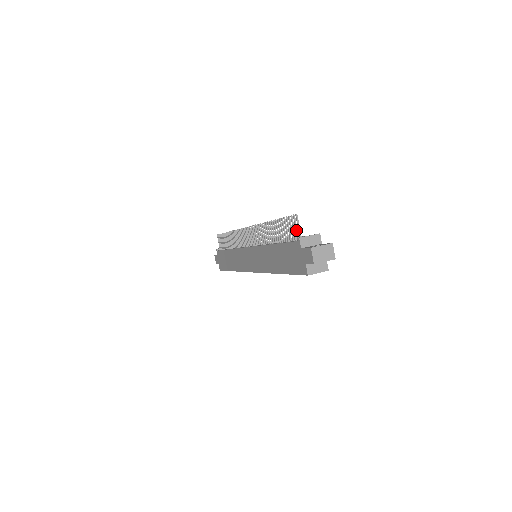
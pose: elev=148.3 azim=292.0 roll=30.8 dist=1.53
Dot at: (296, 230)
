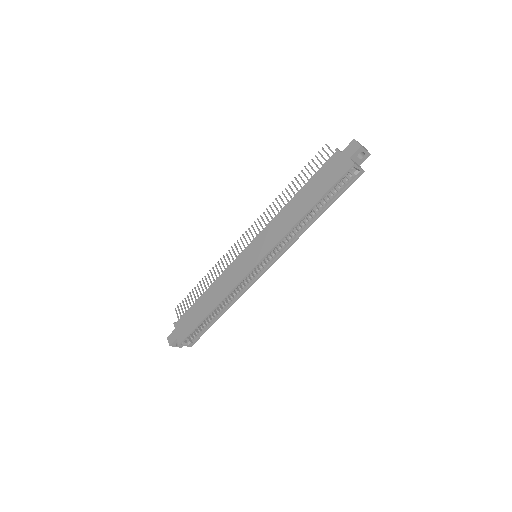
Dot at: (328, 154)
